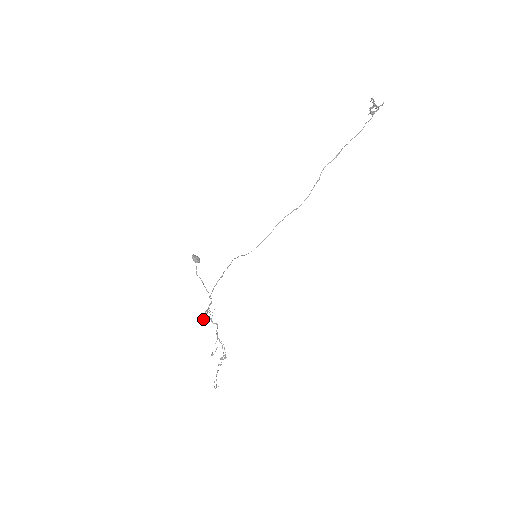
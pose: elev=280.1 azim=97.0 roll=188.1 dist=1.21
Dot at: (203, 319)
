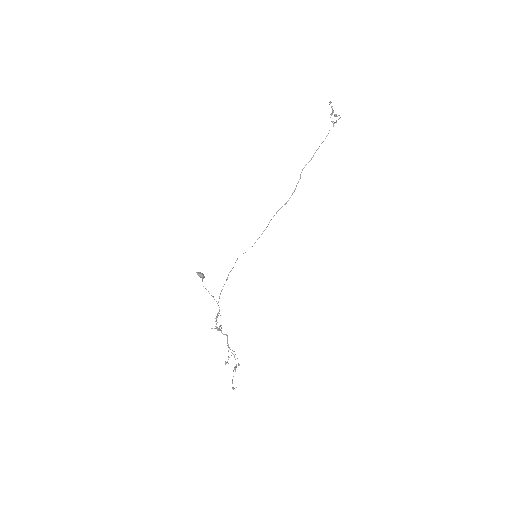
Dot at: occluded
